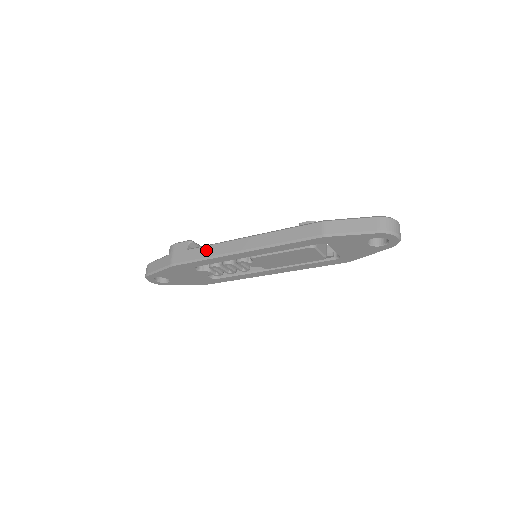
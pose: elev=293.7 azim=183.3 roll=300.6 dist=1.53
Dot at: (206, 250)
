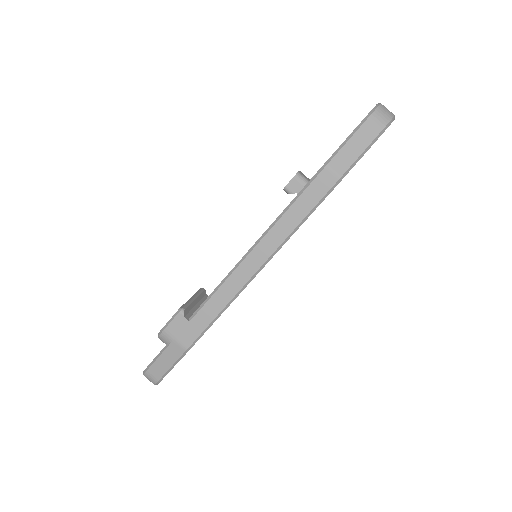
Dot at: (215, 303)
